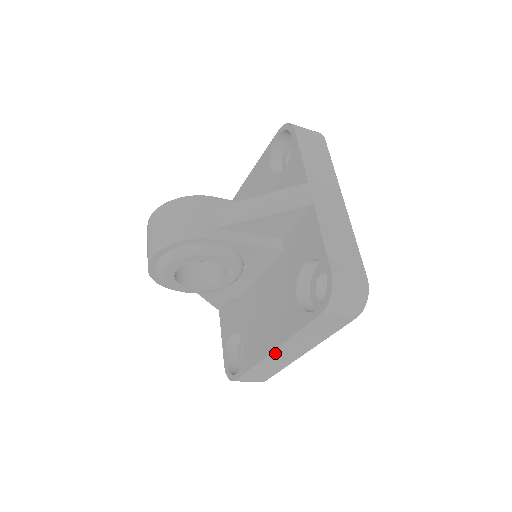
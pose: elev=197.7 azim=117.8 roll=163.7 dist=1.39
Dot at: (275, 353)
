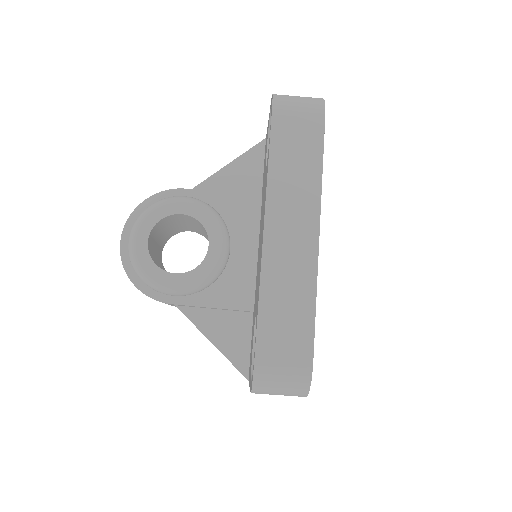
Dot at: (271, 235)
